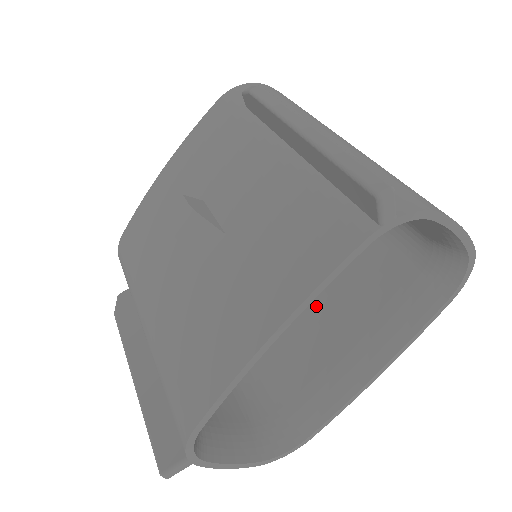
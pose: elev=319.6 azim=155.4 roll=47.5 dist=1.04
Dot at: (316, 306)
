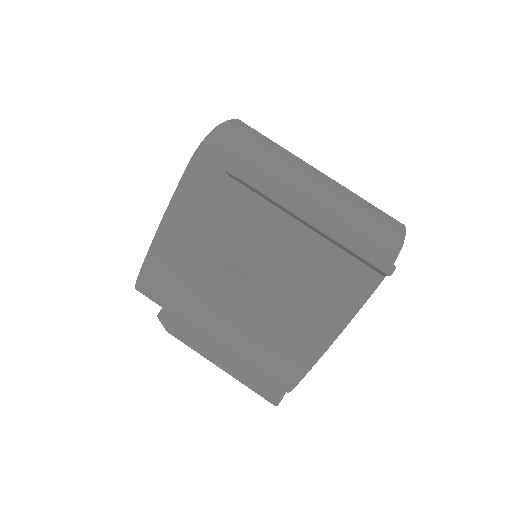
Dot at: occluded
